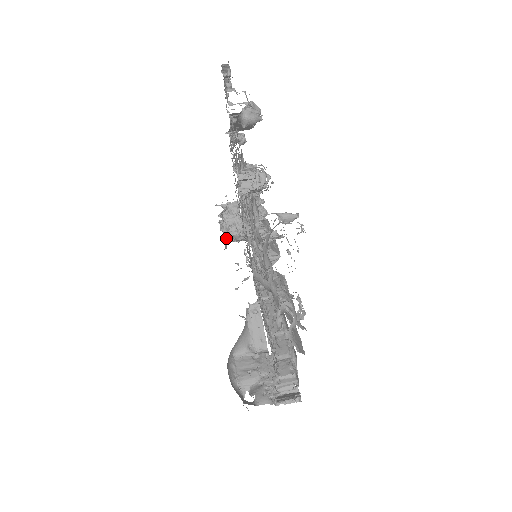
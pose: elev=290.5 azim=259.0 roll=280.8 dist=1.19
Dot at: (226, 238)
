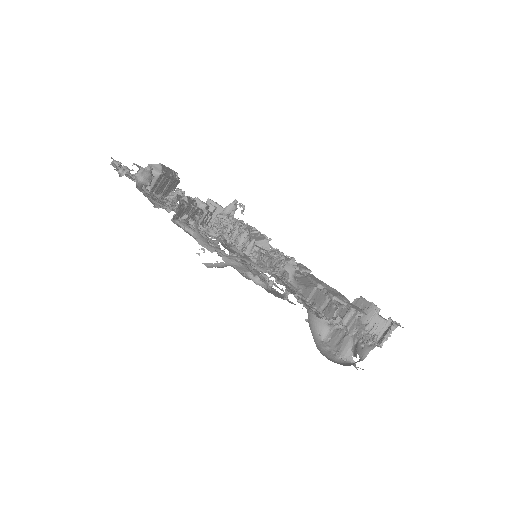
Dot at: occluded
